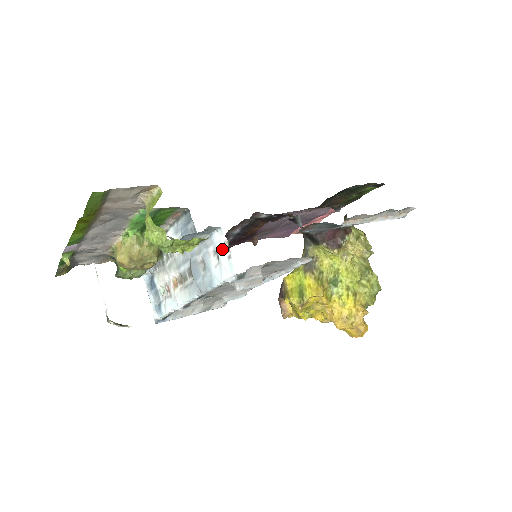
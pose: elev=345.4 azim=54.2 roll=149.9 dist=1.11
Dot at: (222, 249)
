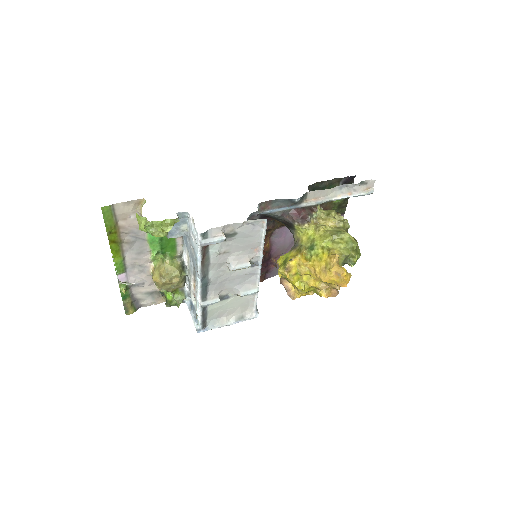
Dot at: (192, 226)
